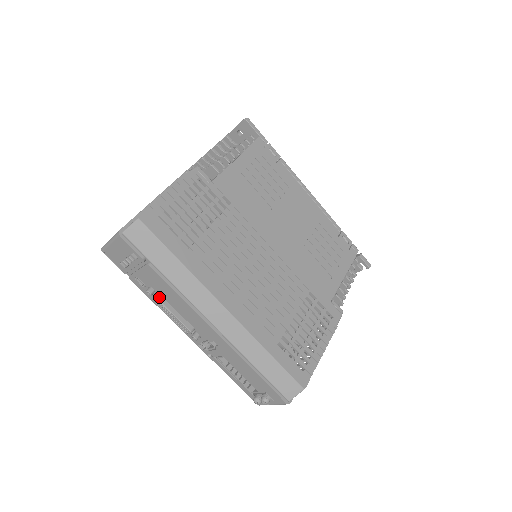
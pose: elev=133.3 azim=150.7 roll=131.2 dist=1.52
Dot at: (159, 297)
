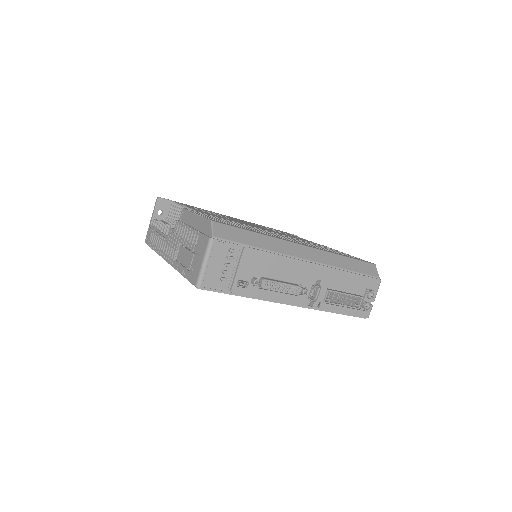
Dot at: (264, 279)
